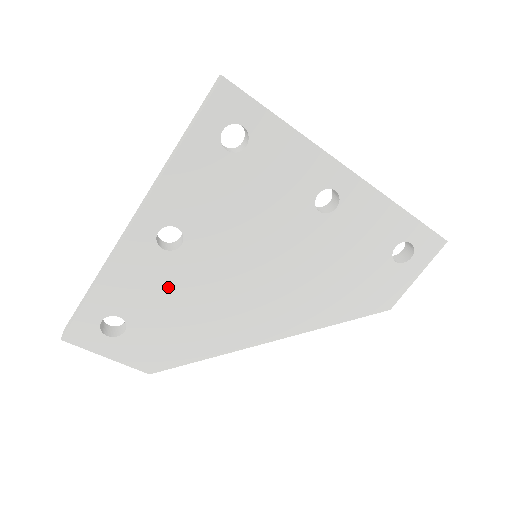
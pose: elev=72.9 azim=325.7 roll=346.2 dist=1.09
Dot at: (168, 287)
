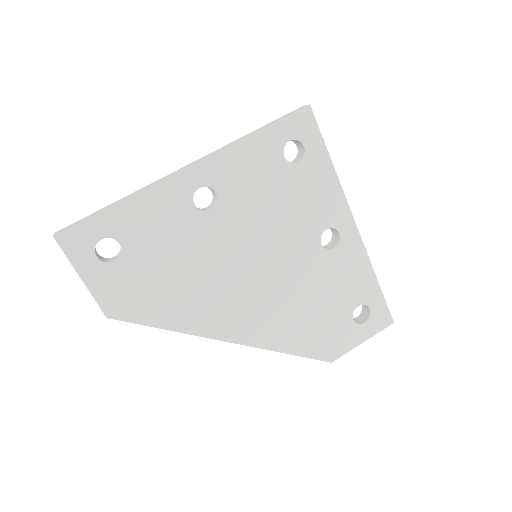
Dot at: (177, 240)
